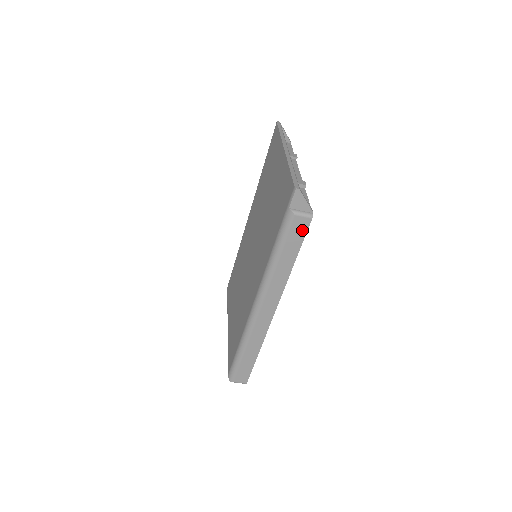
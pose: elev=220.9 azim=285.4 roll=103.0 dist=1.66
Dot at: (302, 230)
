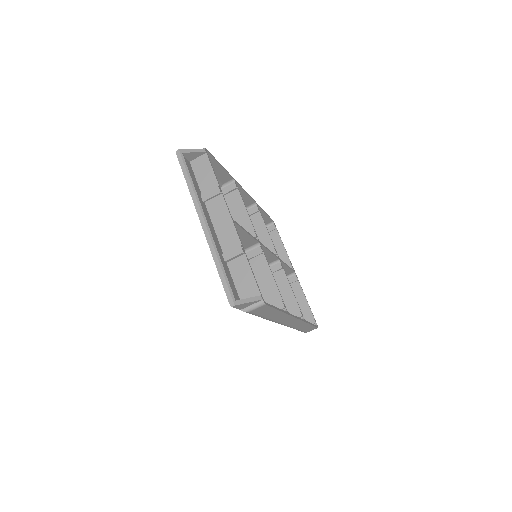
Dot at: (265, 308)
